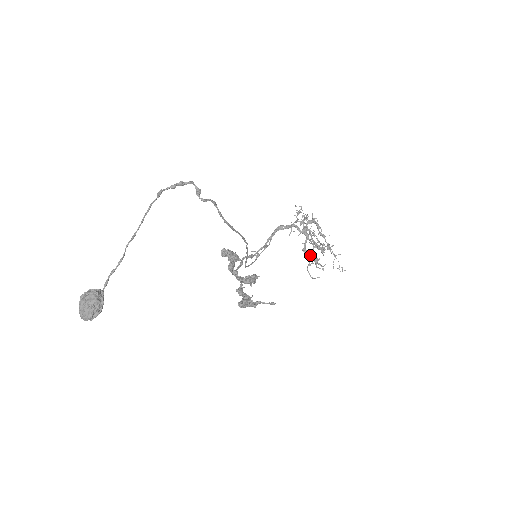
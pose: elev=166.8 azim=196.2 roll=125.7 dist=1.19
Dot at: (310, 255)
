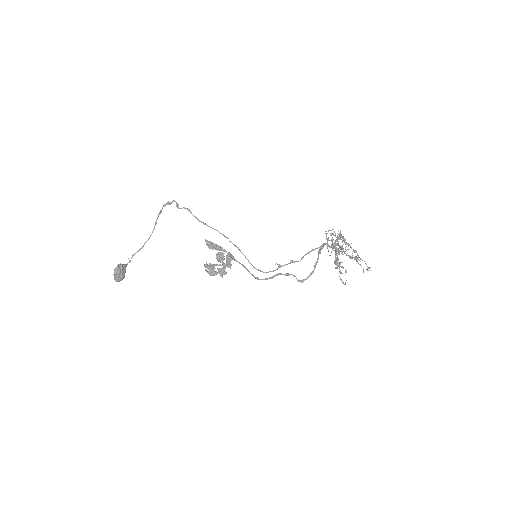
Dot at: (339, 264)
